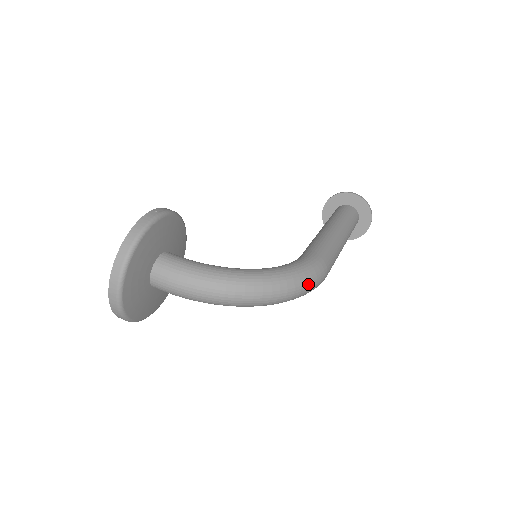
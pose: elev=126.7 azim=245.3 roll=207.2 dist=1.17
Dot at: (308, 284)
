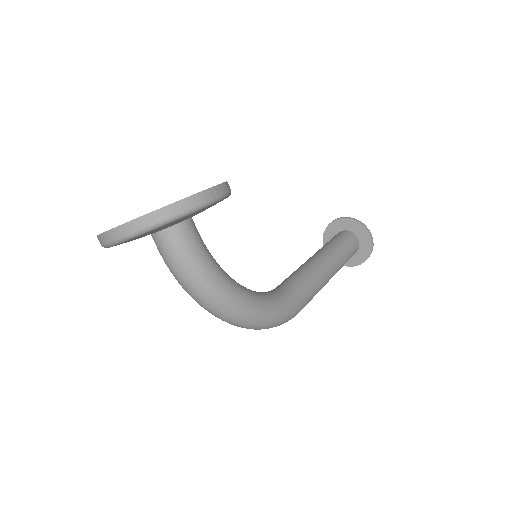
Dot at: (272, 327)
